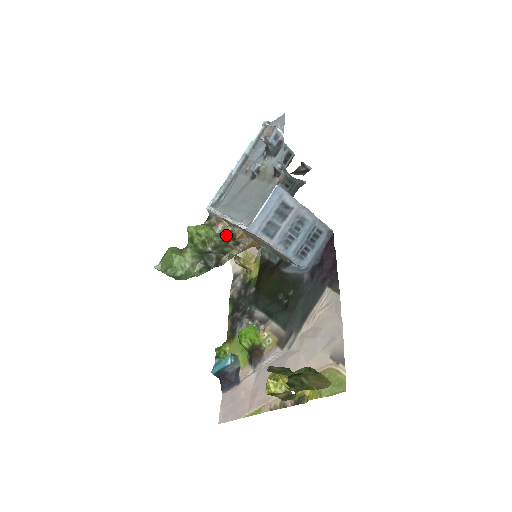
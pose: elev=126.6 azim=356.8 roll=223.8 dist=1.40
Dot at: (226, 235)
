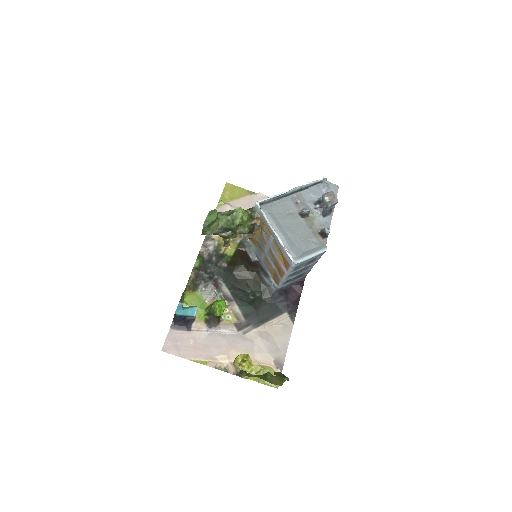
Dot at: (252, 229)
